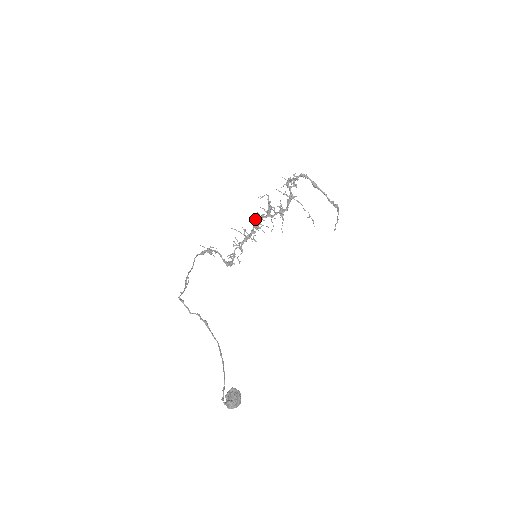
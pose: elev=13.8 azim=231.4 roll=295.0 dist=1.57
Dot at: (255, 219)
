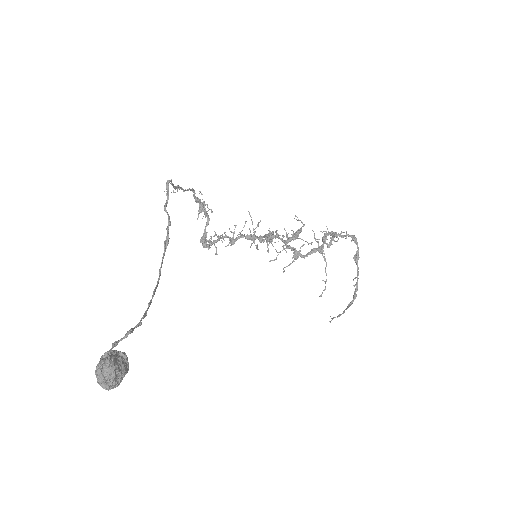
Dot at: occluded
